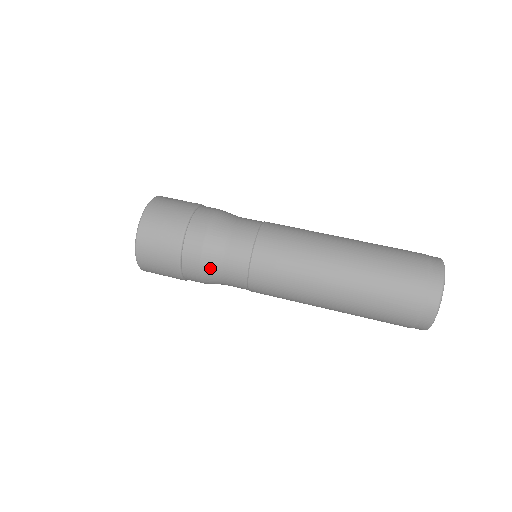
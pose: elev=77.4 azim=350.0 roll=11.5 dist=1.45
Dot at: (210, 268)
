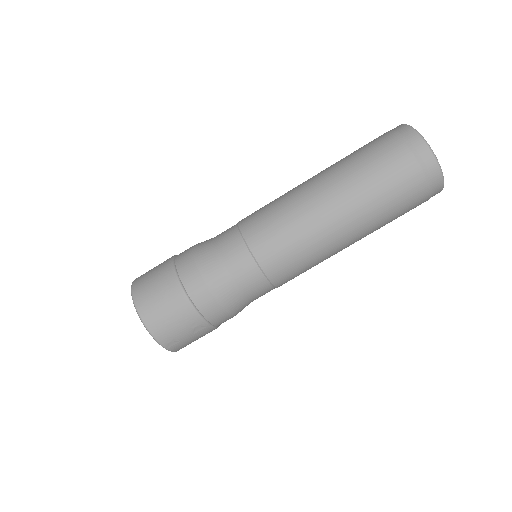
Dot at: (214, 276)
